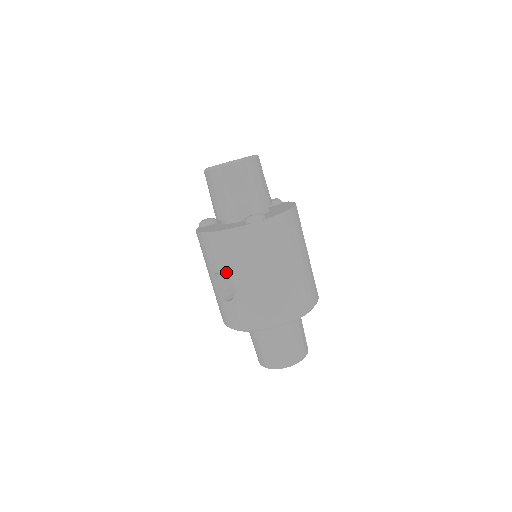
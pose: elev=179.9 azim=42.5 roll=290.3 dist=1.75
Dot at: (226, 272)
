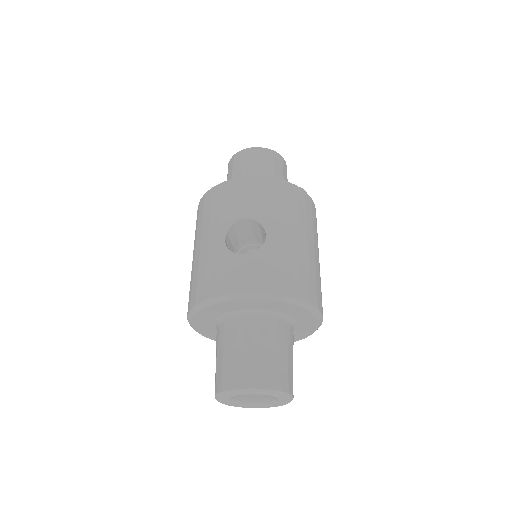
Dot at: (260, 218)
